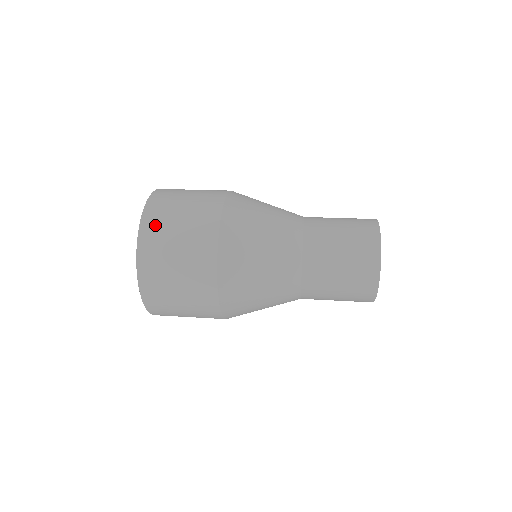
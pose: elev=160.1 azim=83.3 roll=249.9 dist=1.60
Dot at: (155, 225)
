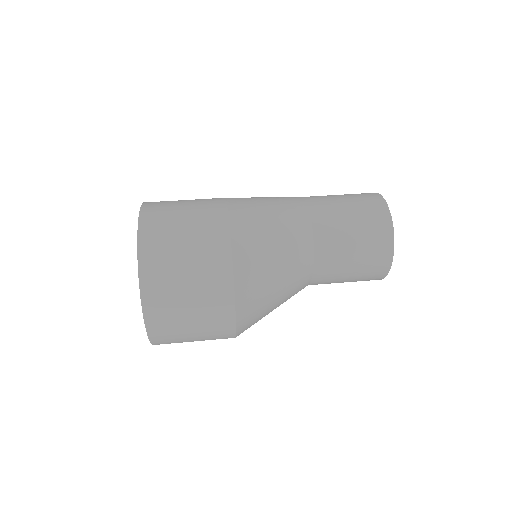
Dot at: (164, 329)
